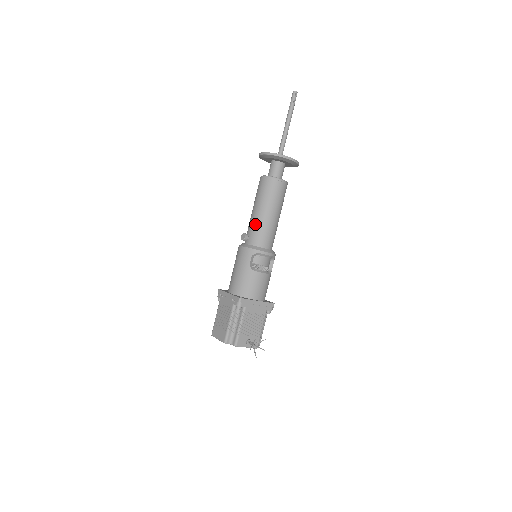
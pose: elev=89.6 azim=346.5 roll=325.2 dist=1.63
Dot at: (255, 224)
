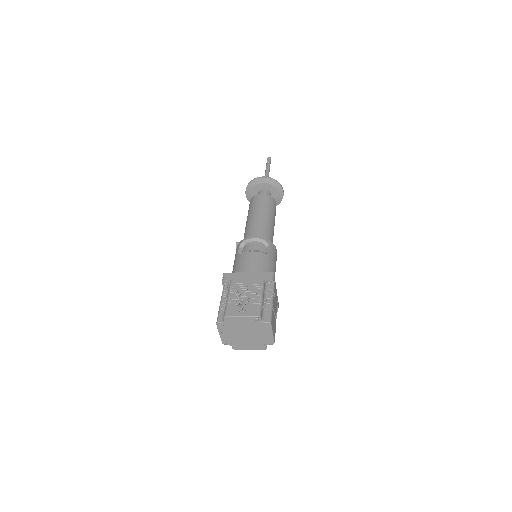
Dot at: (245, 231)
